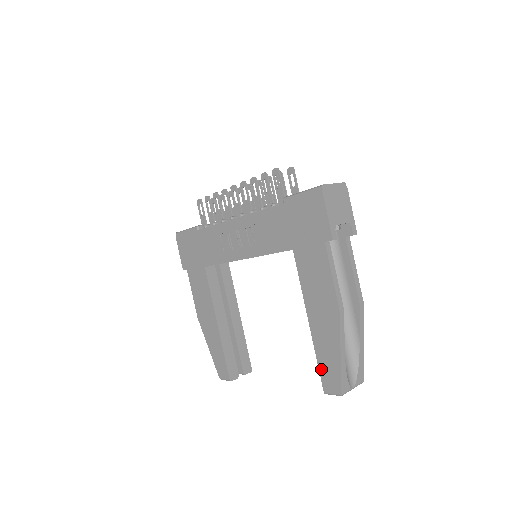
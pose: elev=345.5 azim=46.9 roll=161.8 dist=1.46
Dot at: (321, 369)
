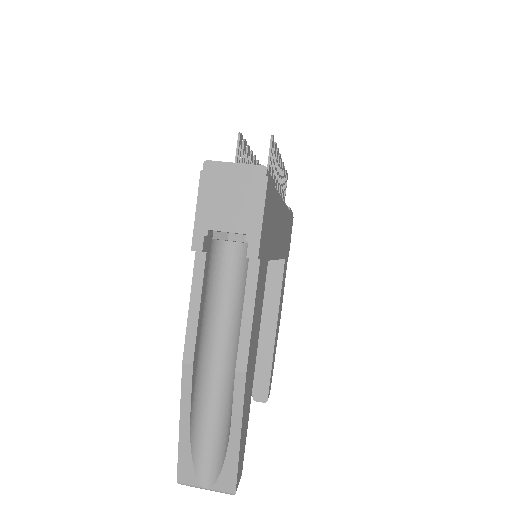
Dot at: occluded
